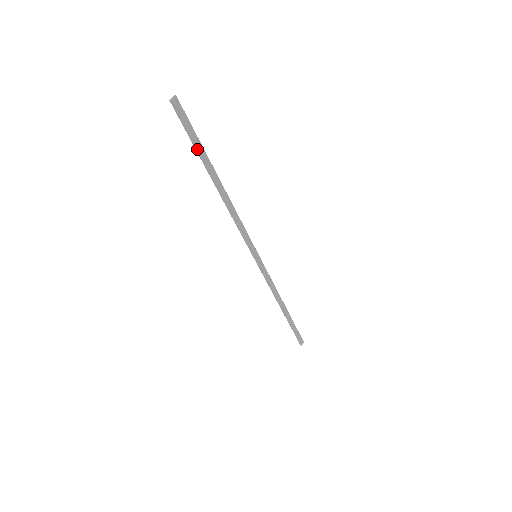
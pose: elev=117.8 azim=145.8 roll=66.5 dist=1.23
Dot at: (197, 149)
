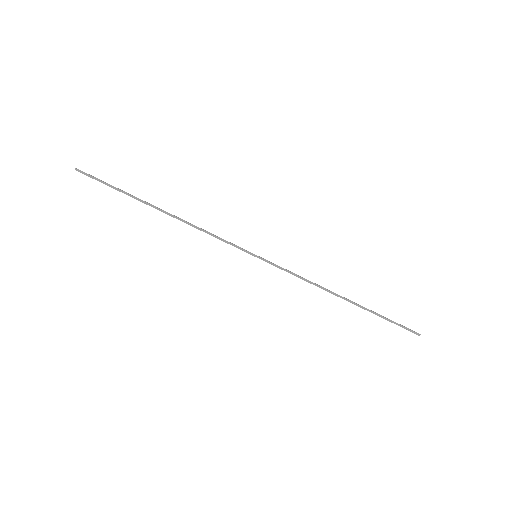
Dot at: (121, 191)
